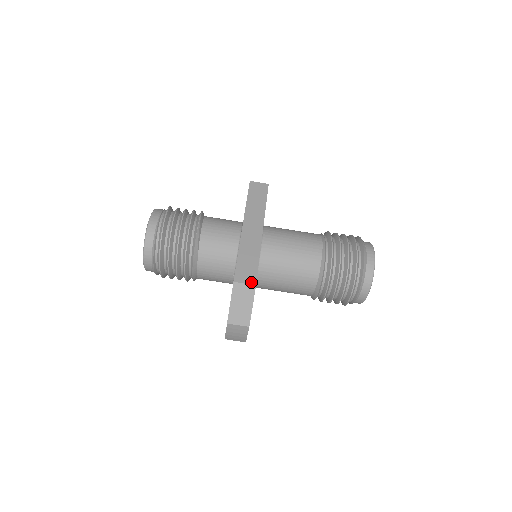
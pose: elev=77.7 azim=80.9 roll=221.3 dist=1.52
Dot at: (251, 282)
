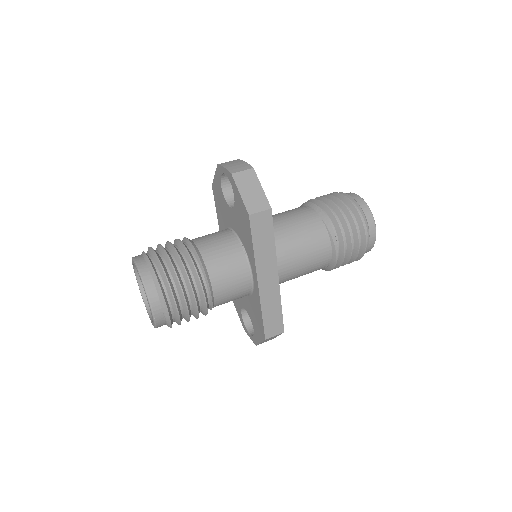
Dot at: occluded
